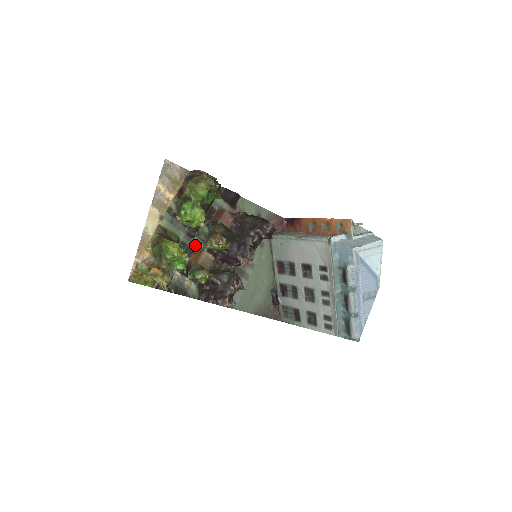
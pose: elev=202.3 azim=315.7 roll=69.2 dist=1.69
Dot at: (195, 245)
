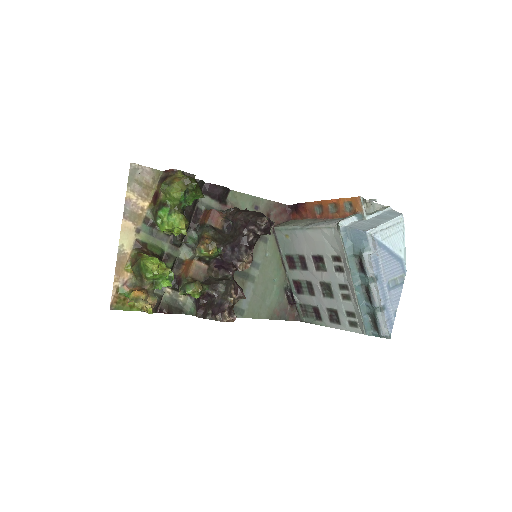
Dot at: (184, 254)
